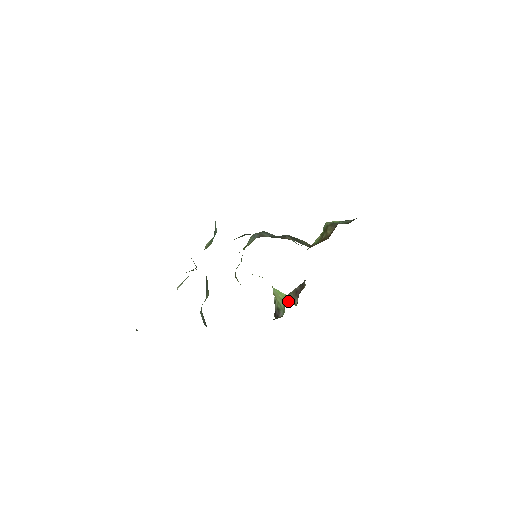
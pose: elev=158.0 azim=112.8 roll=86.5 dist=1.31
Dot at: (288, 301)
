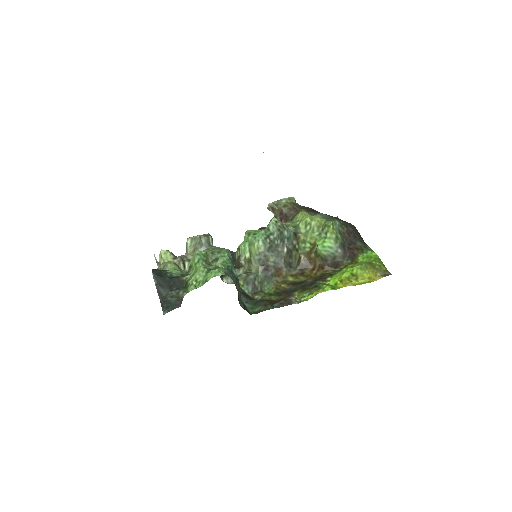
Dot at: (272, 212)
